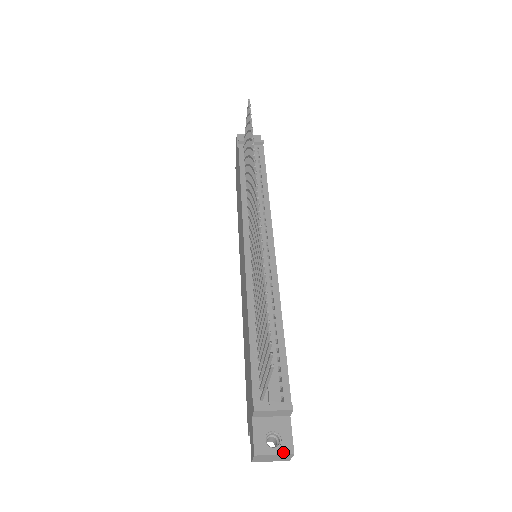
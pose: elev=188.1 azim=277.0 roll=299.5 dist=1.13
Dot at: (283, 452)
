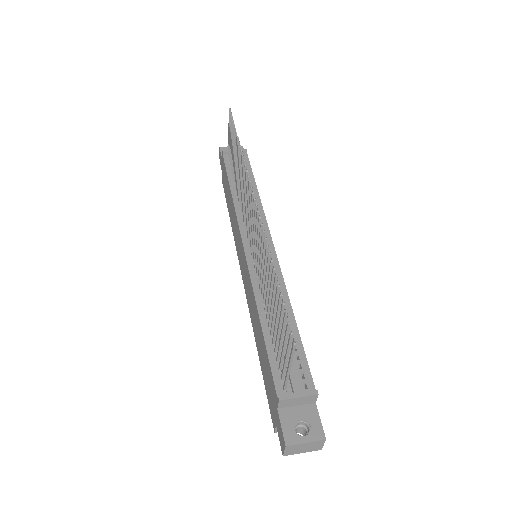
Dot at: (314, 439)
